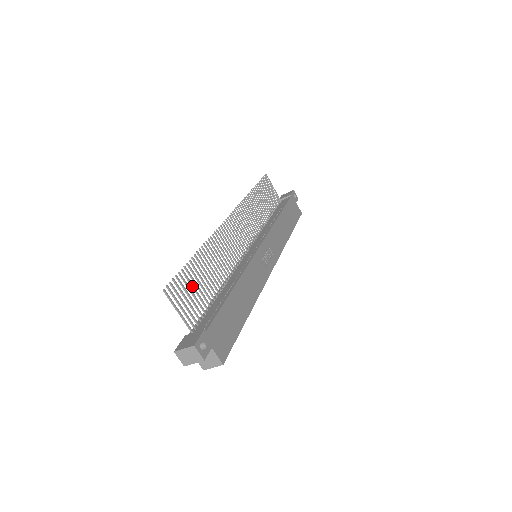
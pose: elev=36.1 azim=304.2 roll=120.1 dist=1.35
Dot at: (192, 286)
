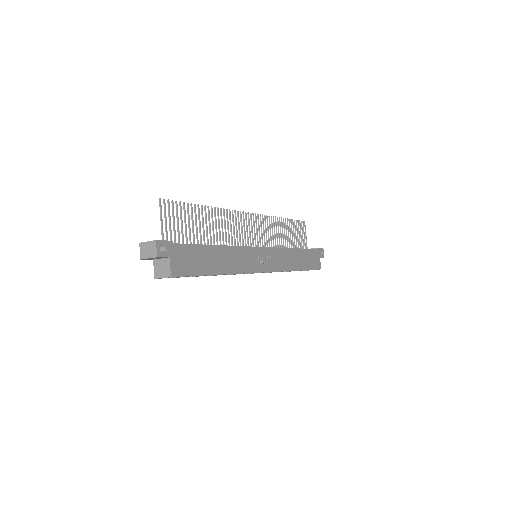
Dot at: (185, 219)
